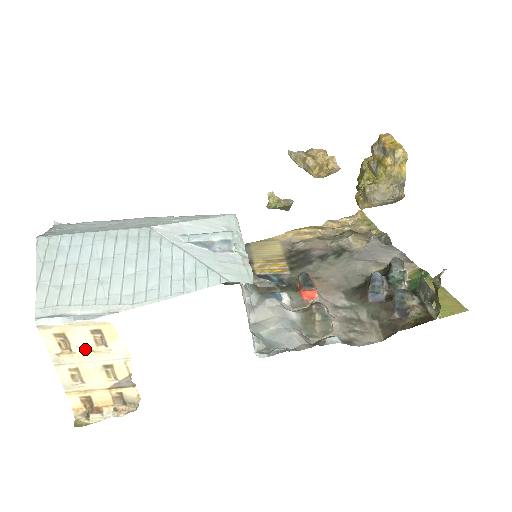
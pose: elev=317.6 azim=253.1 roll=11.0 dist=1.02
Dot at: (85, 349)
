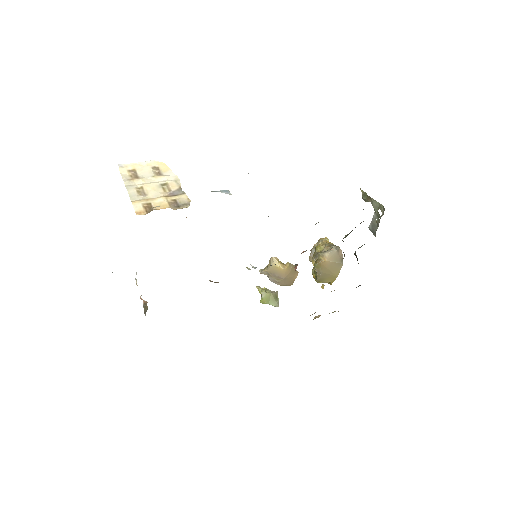
Dot at: (148, 177)
